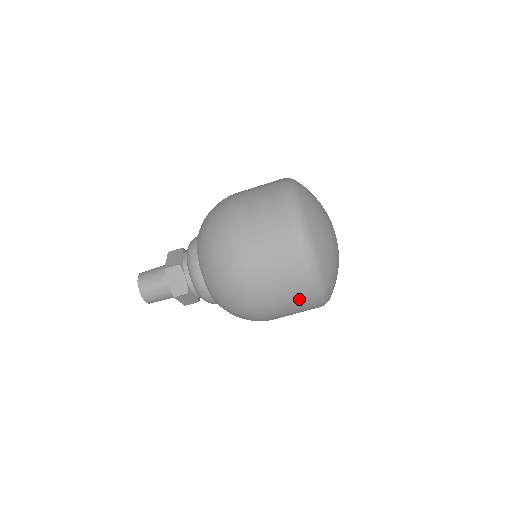
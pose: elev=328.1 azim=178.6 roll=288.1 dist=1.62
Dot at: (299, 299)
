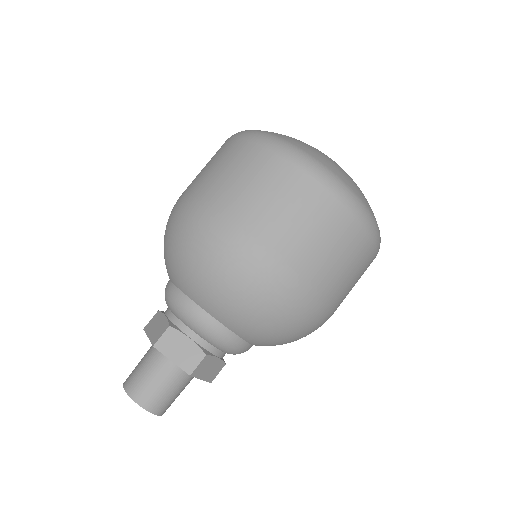
Dot at: (270, 178)
